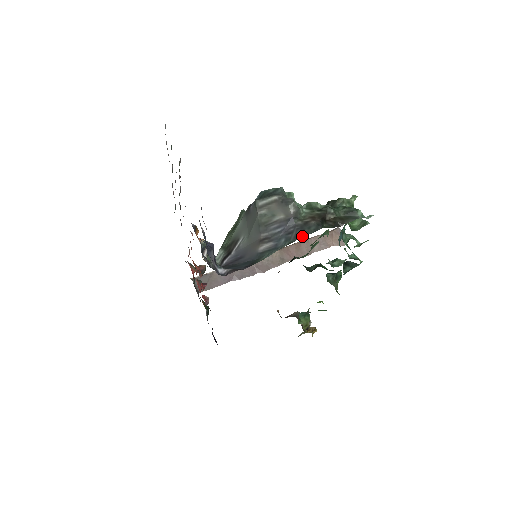
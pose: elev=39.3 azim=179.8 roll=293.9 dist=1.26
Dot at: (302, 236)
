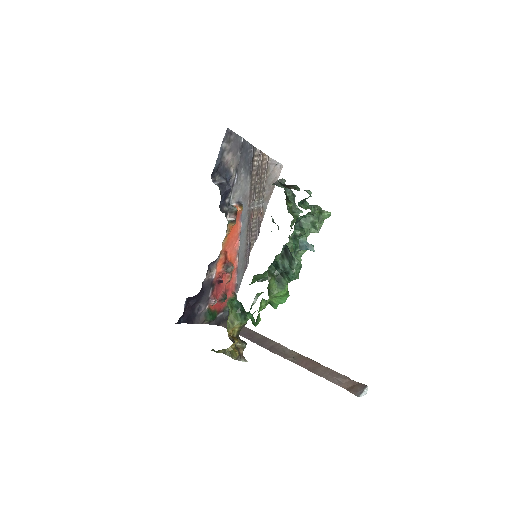
Dot at: occluded
